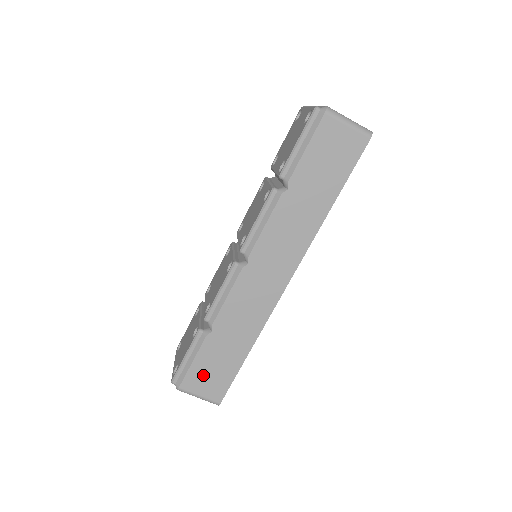
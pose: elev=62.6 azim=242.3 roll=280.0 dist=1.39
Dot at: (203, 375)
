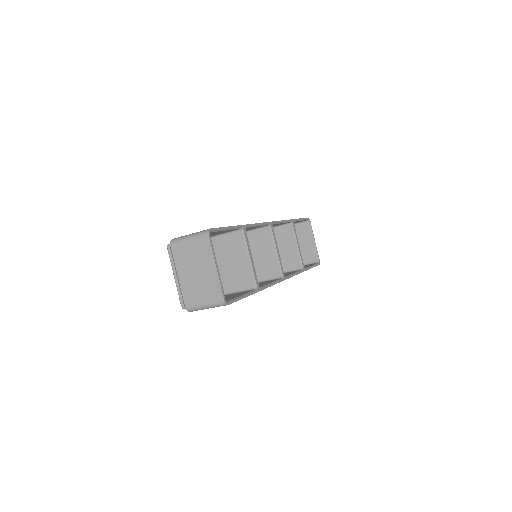
Dot at: occluded
